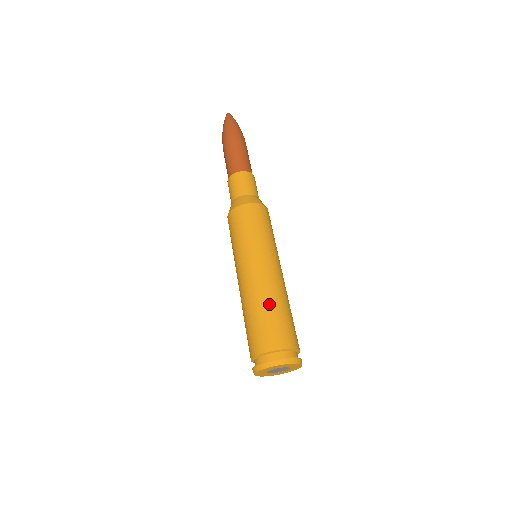
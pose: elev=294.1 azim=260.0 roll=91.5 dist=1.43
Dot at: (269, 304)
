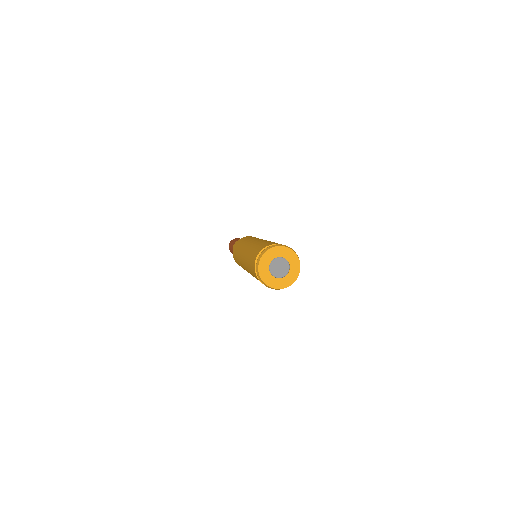
Dot at: (266, 241)
